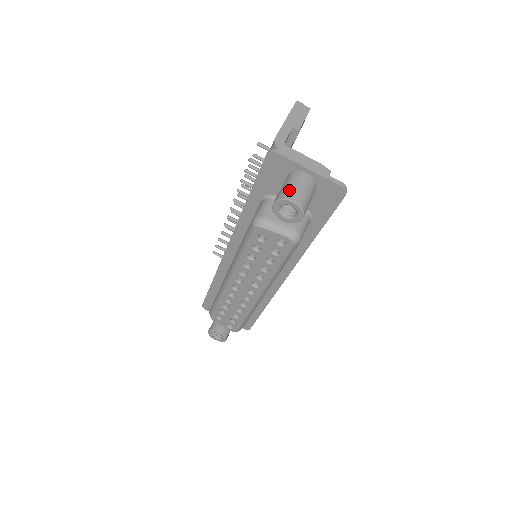
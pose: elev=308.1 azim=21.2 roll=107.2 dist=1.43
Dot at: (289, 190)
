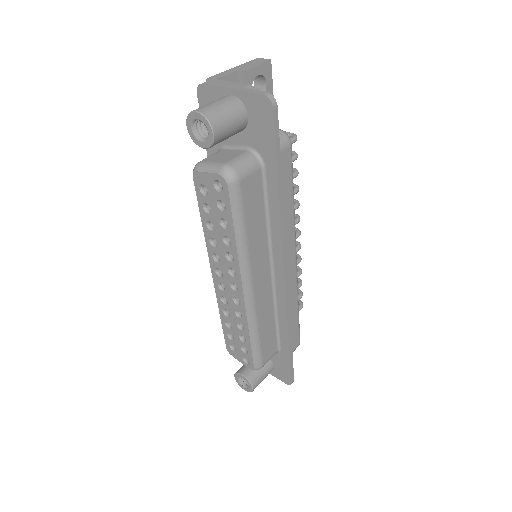
Dot at: (200, 107)
